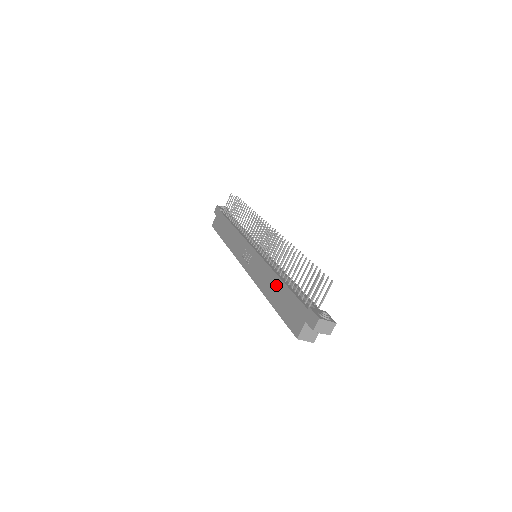
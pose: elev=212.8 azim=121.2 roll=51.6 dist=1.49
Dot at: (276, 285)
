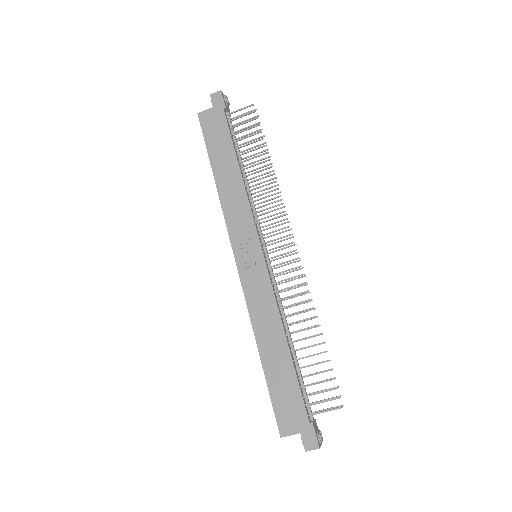
Dot at: (279, 348)
